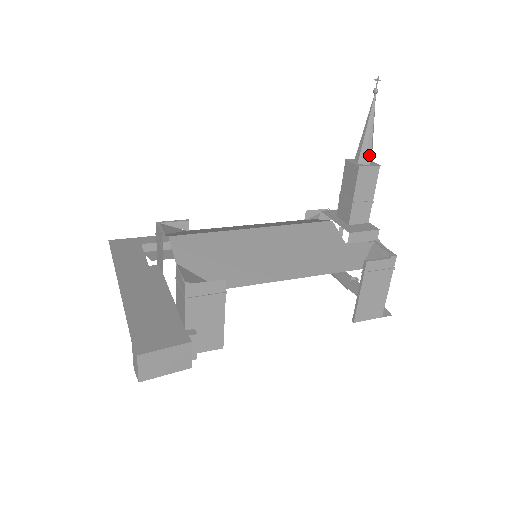
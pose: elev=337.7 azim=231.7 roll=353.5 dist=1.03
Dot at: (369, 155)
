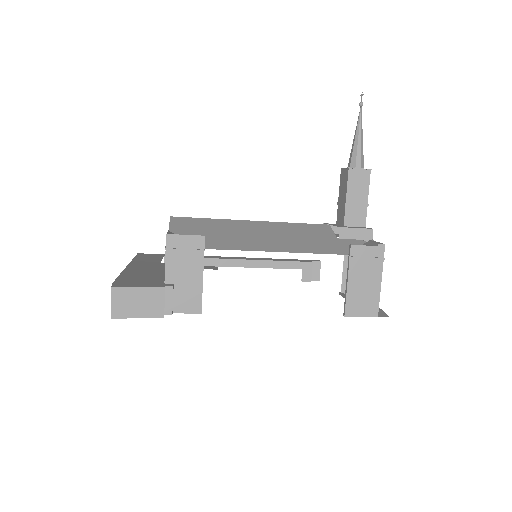
Dot at: (359, 160)
